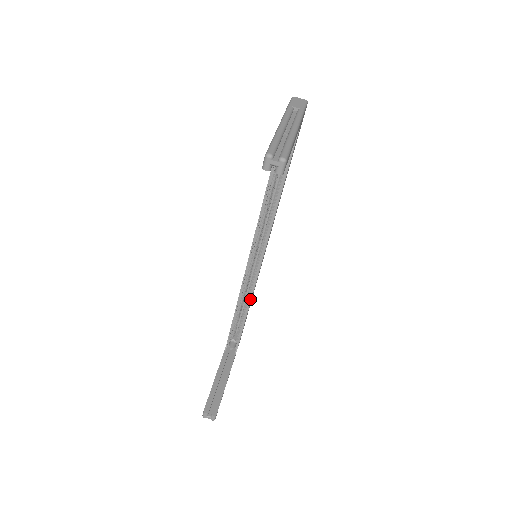
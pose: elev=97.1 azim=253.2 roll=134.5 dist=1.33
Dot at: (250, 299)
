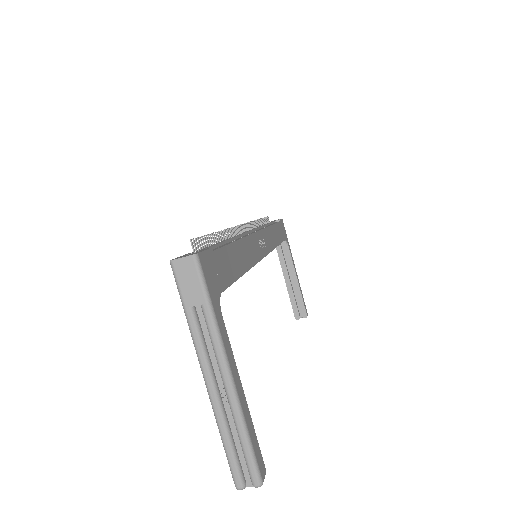
Dot at: occluded
